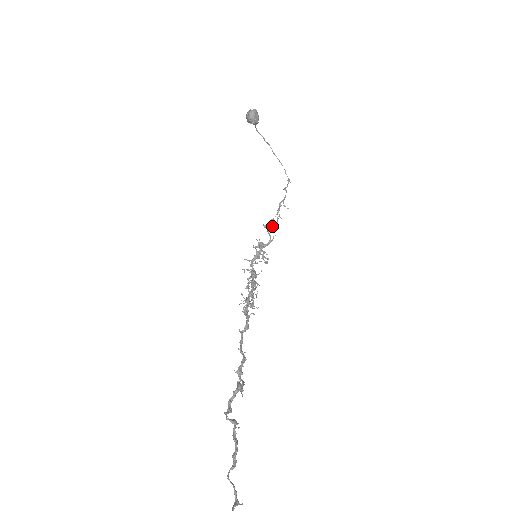
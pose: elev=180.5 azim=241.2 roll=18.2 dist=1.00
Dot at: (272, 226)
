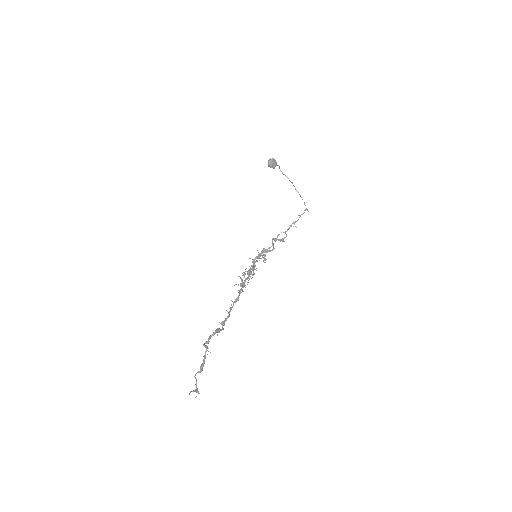
Dot at: (280, 240)
